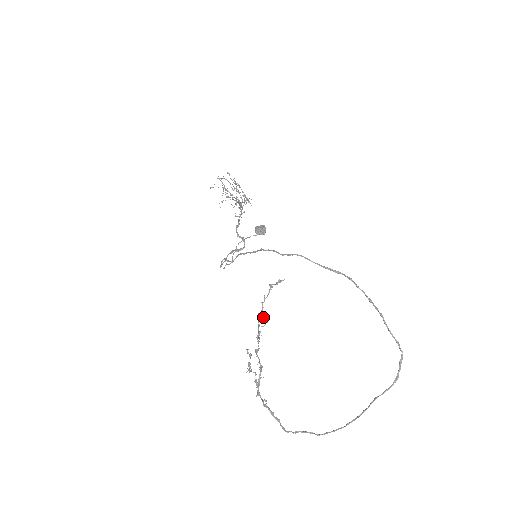
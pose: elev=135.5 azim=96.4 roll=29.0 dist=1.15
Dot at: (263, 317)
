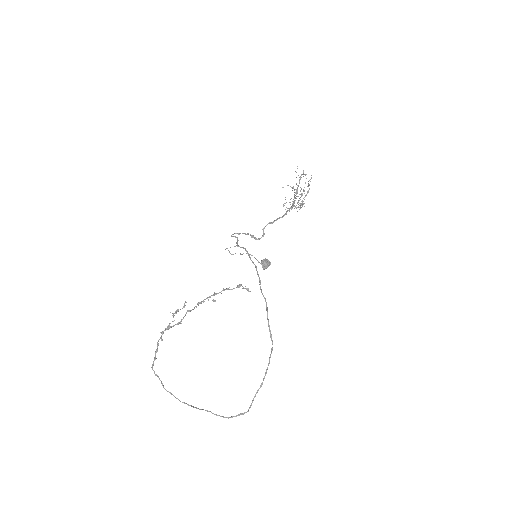
Dot at: occluded
